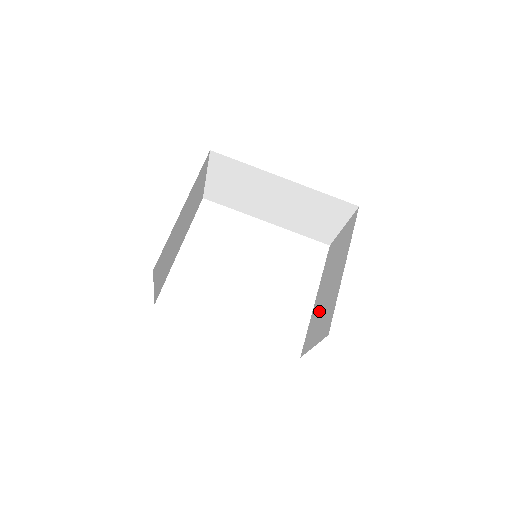
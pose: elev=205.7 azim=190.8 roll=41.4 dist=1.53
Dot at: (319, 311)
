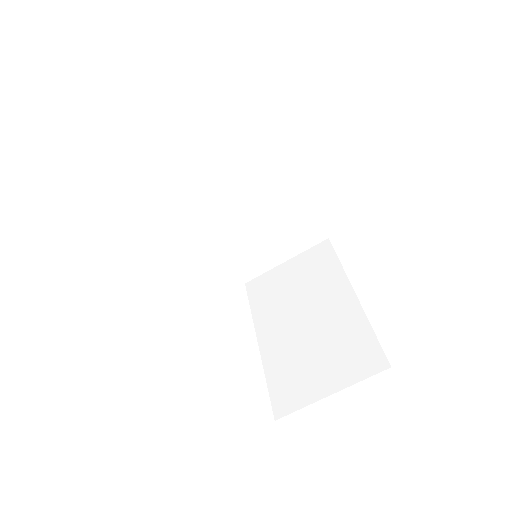
Dot at: (301, 352)
